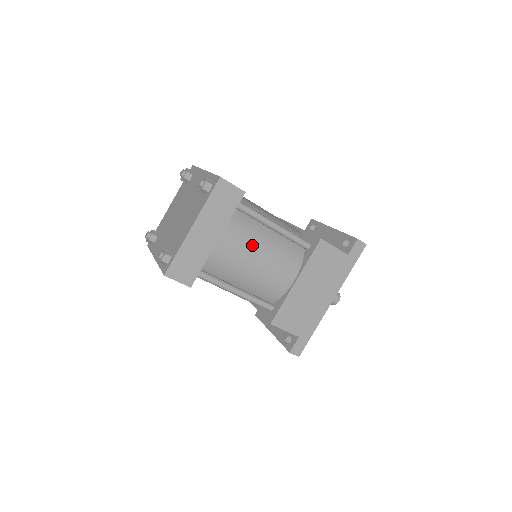
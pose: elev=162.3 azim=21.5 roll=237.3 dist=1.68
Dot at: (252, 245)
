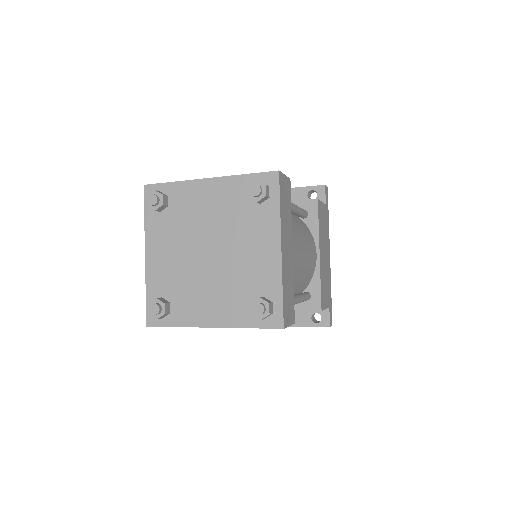
Dot at: (298, 238)
